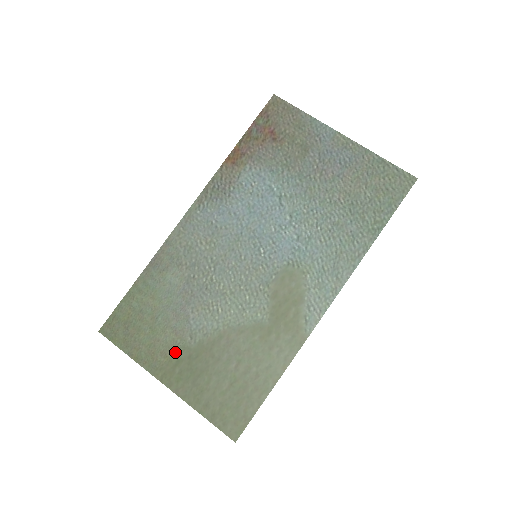
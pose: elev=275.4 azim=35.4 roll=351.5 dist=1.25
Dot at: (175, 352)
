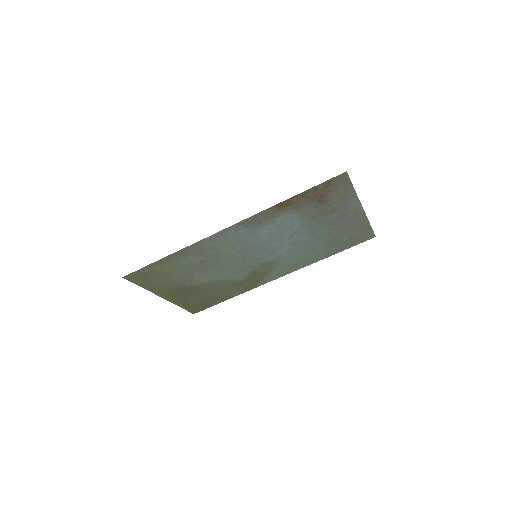
Dot at: (176, 288)
